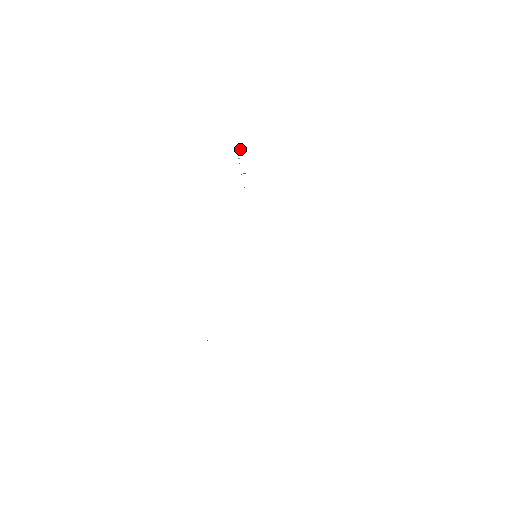
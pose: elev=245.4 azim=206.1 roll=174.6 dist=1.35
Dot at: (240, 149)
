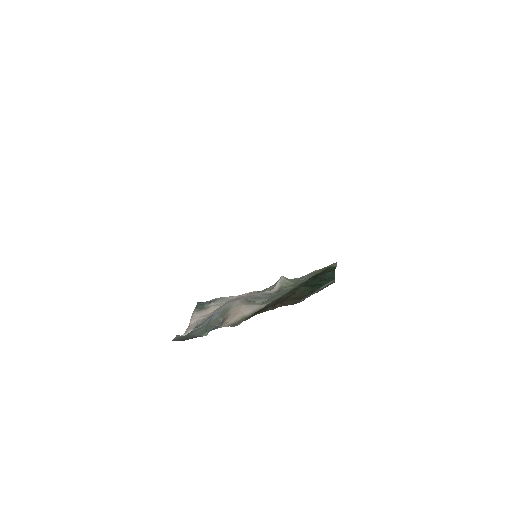
Dot at: out of frame
